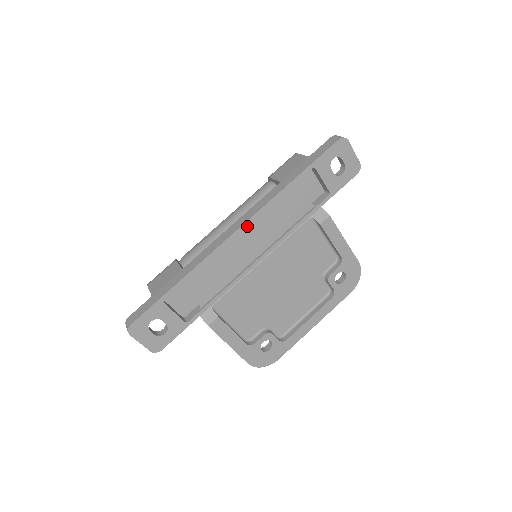
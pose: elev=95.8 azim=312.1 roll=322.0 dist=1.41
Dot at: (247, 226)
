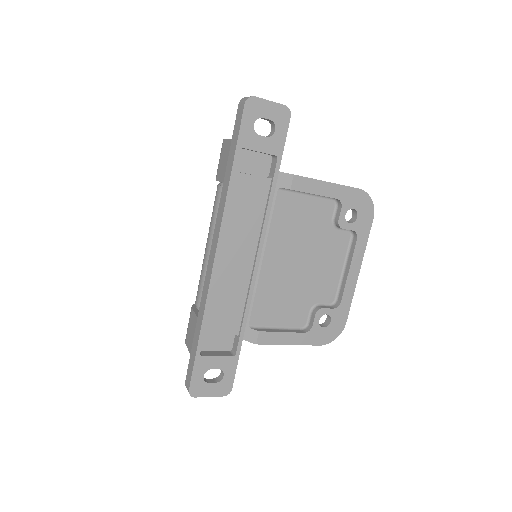
Dot at: (222, 245)
